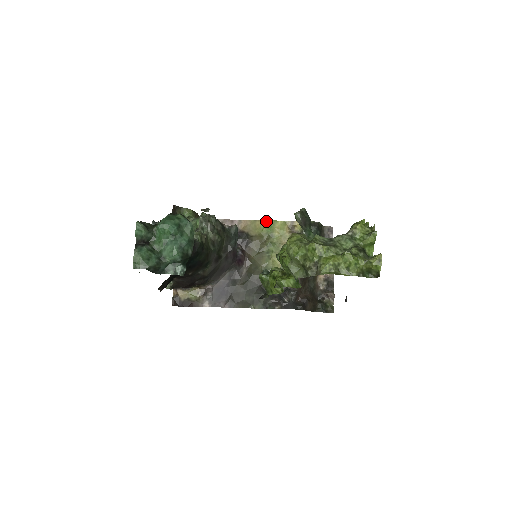
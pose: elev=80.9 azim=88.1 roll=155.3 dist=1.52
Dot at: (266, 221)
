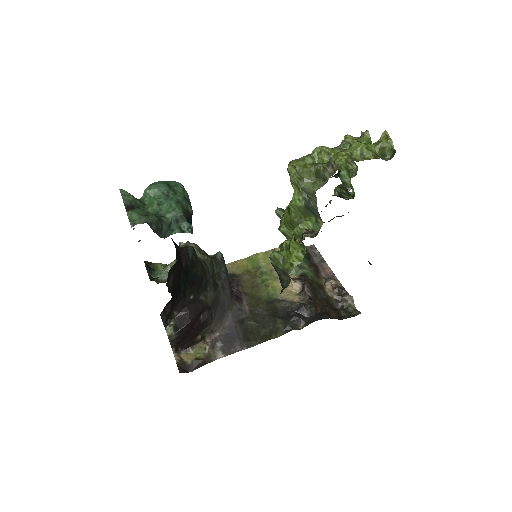
Dot at: (247, 258)
